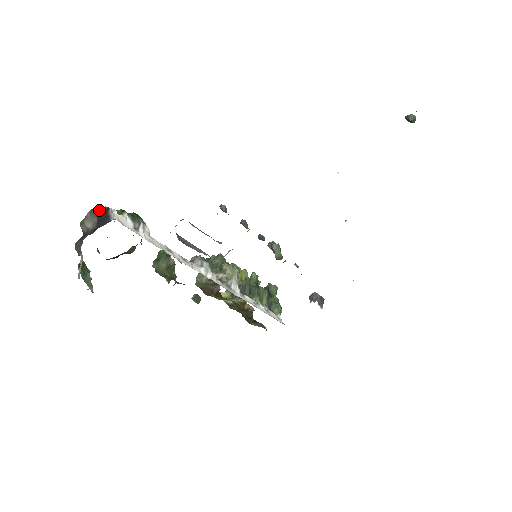
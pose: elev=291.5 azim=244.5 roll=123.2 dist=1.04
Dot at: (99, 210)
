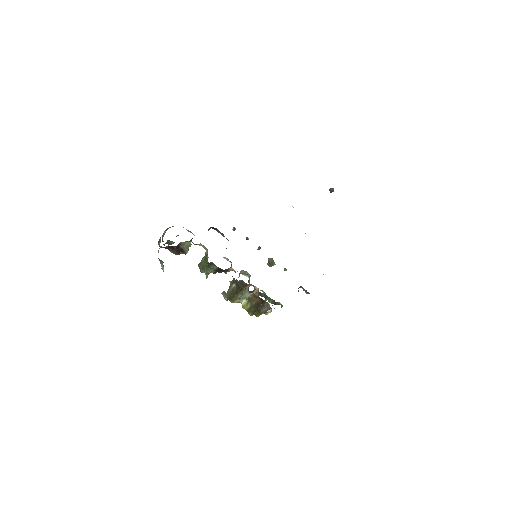
Dot at: occluded
